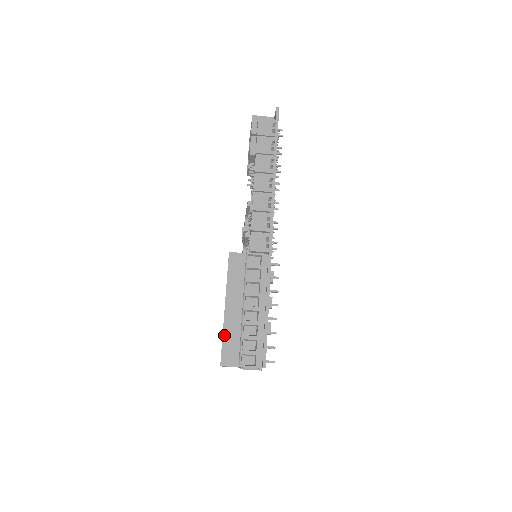
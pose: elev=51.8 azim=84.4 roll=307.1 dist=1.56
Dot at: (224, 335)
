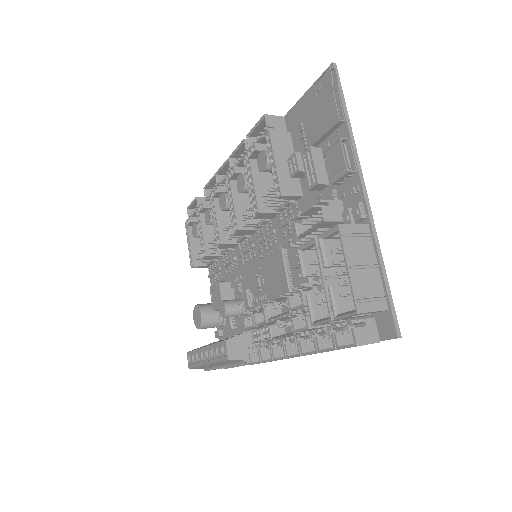
Dot at: occluded
